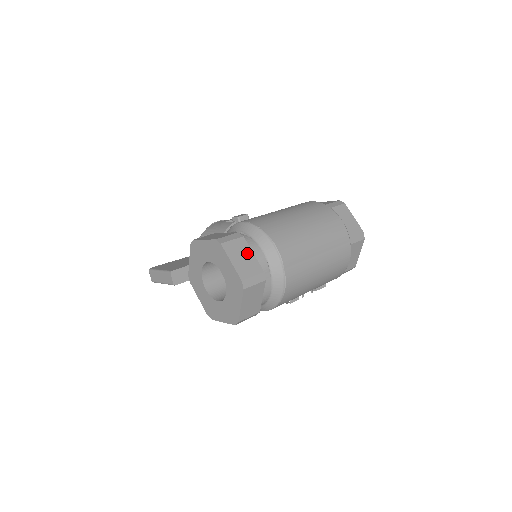
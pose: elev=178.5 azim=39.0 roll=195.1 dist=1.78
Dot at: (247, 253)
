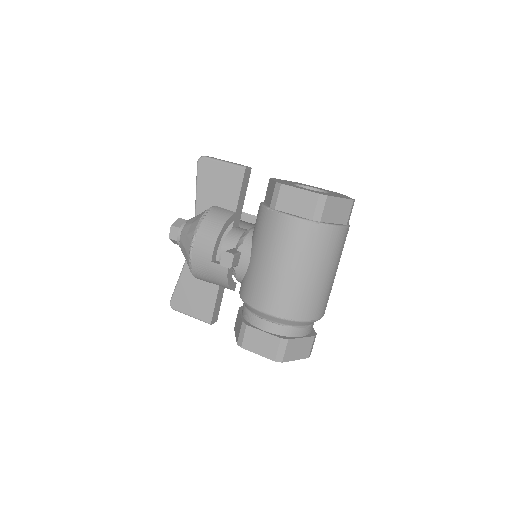
Dot at: (298, 343)
